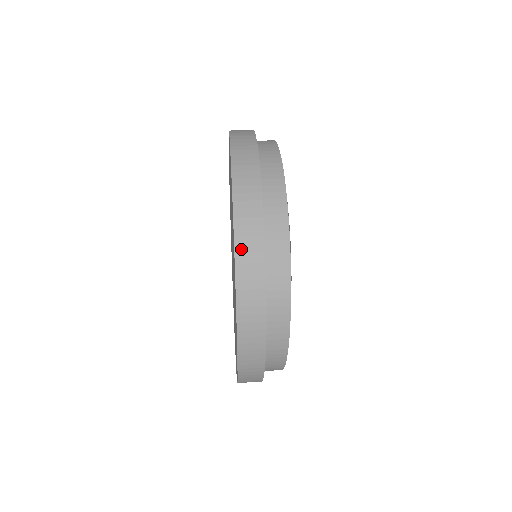
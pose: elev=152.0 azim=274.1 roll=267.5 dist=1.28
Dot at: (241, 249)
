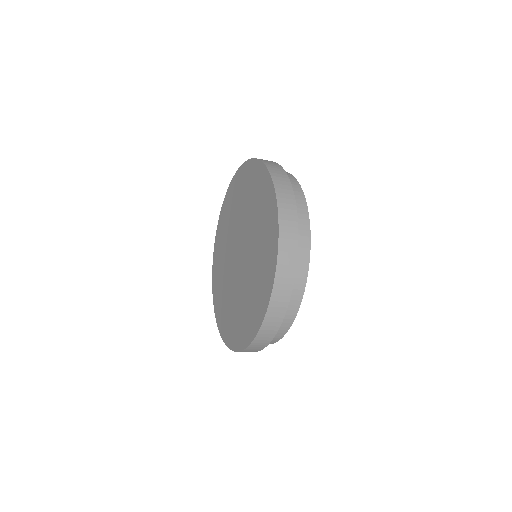
Dot at: (280, 195)
